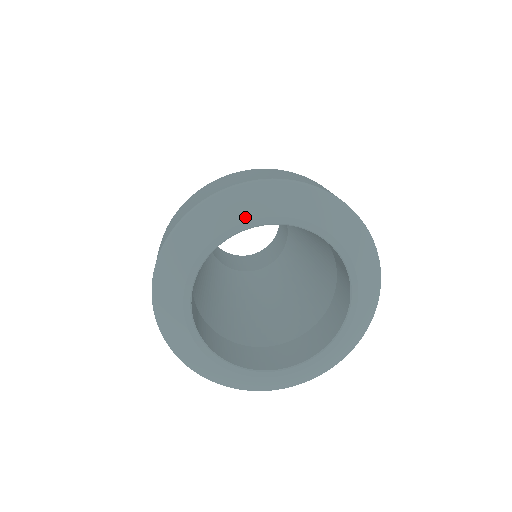
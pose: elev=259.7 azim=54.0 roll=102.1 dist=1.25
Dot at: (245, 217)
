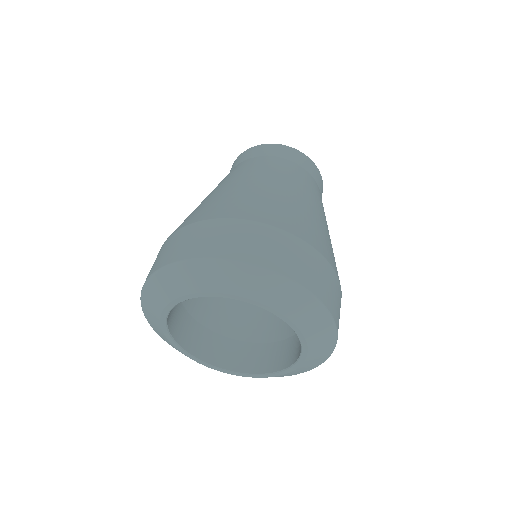
Dot at: (278, 307)
